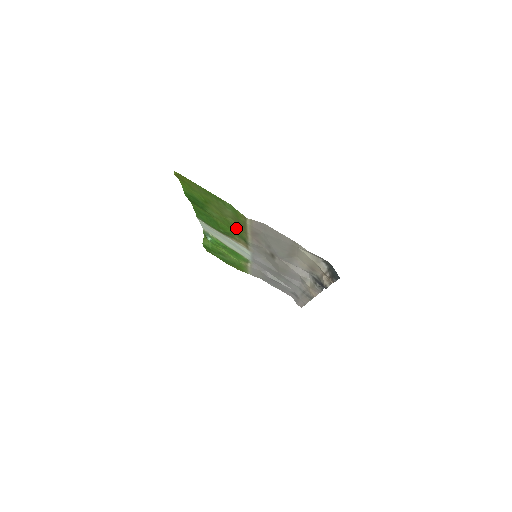
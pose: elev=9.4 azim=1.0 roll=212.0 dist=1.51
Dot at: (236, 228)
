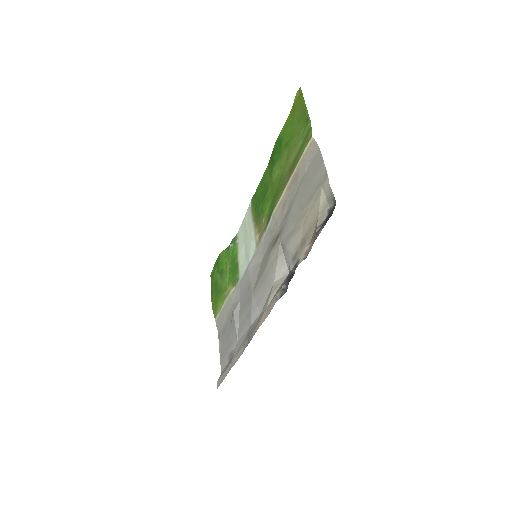
Dot at: (280, 187)
